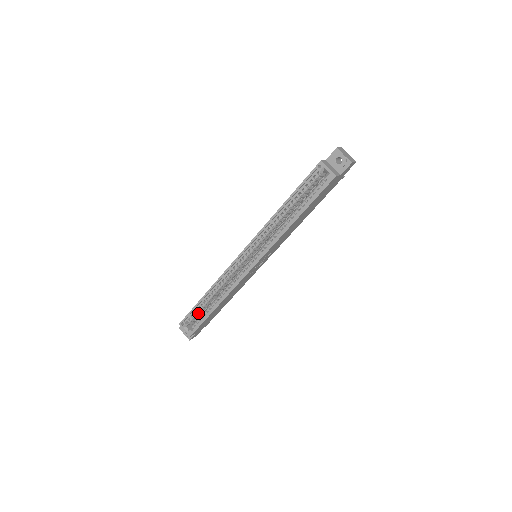
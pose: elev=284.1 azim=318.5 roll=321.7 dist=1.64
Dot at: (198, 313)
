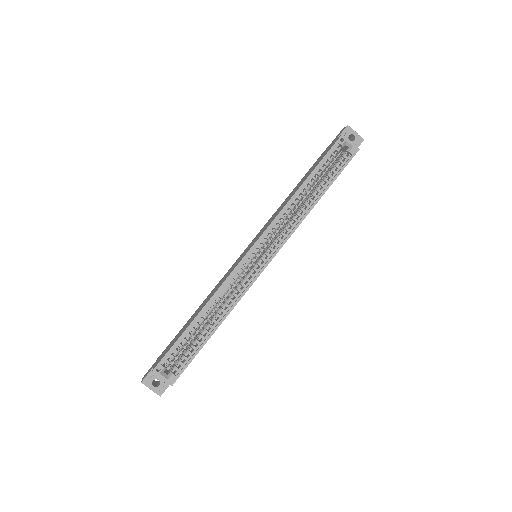
Dot at: (182, 347)
